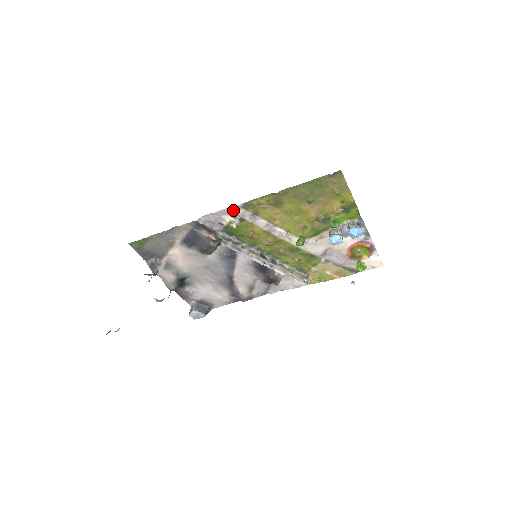
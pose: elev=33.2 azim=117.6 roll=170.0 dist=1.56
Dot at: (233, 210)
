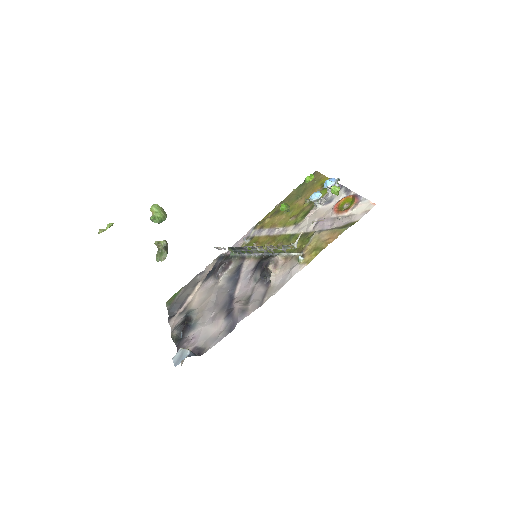
Dot at: (247, 235)
